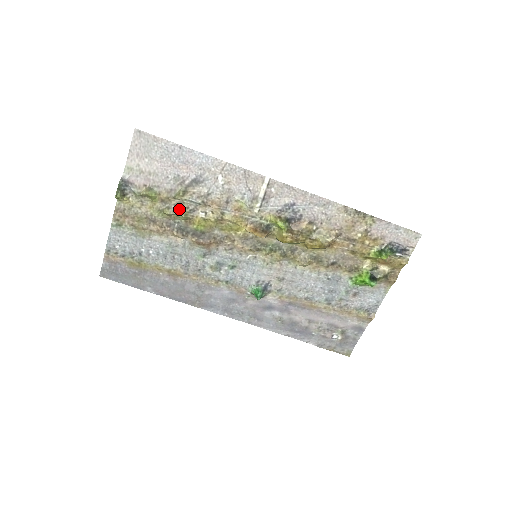
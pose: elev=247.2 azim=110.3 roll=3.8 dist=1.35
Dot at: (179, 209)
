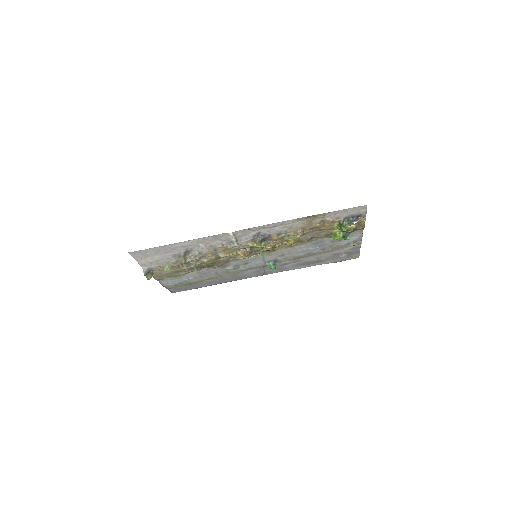
Dot at: (189, 264)
